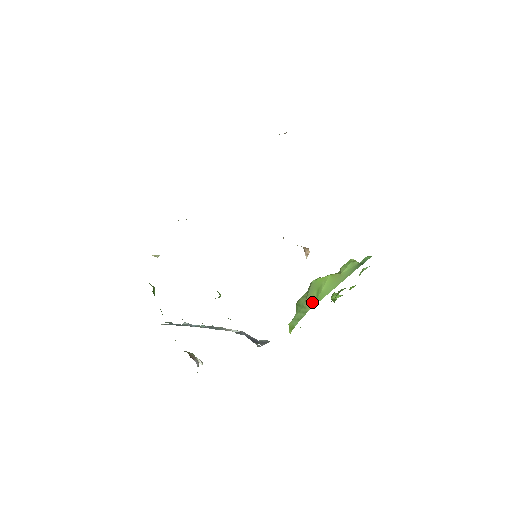
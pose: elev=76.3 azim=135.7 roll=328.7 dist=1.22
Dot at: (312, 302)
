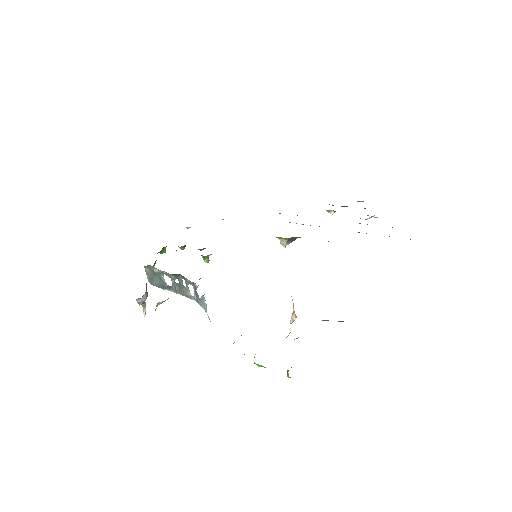
Dot at: occluded
